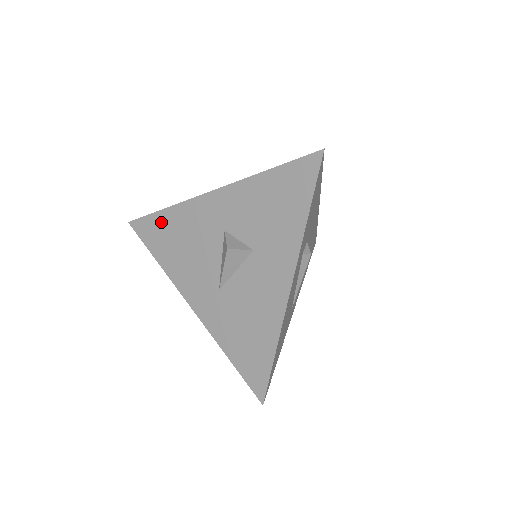
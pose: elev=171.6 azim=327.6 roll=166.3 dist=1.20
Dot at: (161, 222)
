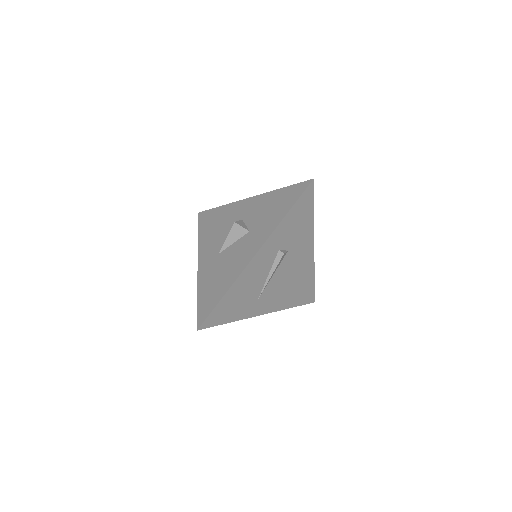
Dot at: (214, 213)
